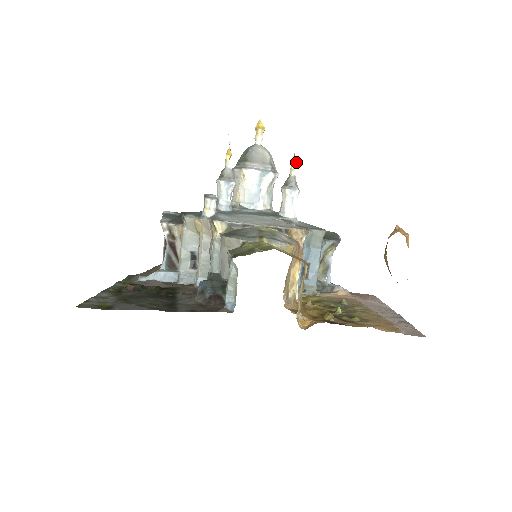
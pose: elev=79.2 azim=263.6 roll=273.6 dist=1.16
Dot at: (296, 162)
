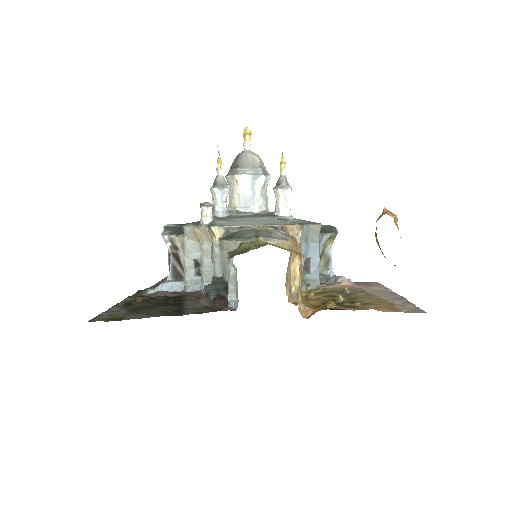
Dot at: (285, 162)
